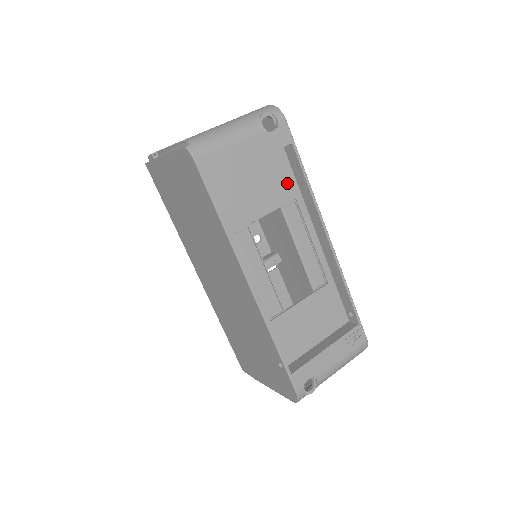
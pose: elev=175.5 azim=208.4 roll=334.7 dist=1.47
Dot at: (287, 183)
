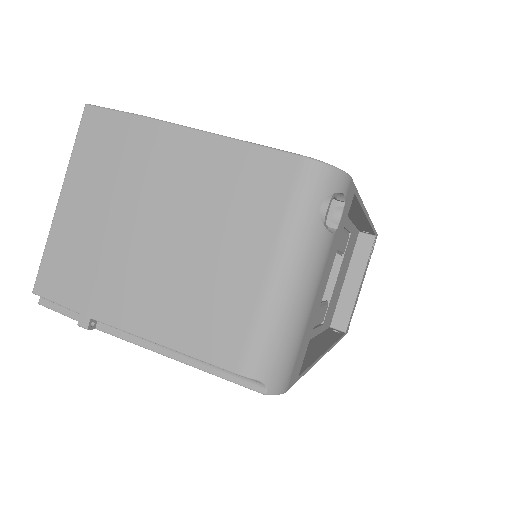
Dot at: occluded
